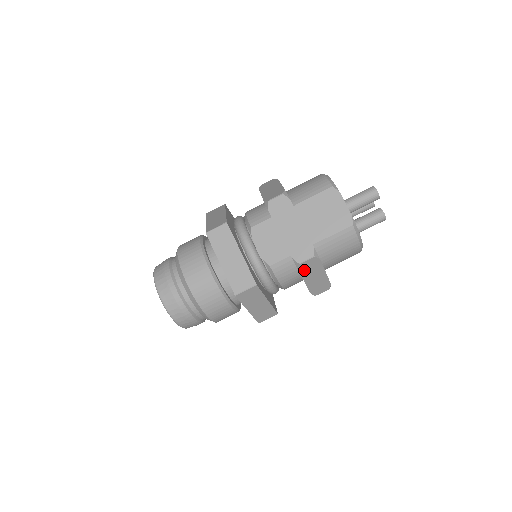
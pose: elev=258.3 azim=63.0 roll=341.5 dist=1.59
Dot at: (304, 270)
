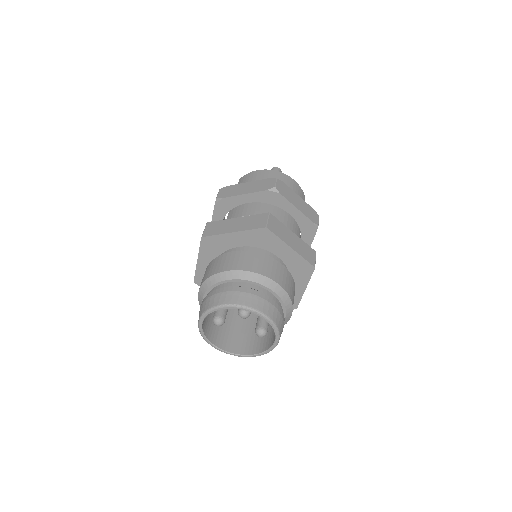
Dot at: (228, 195)
